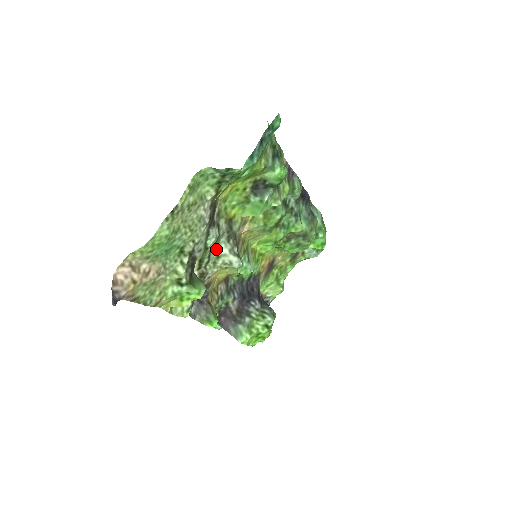
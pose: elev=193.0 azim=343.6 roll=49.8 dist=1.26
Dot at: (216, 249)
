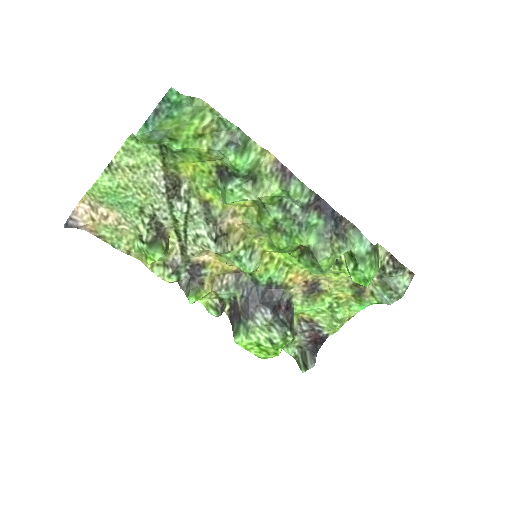
Dot at: (197, 228)
